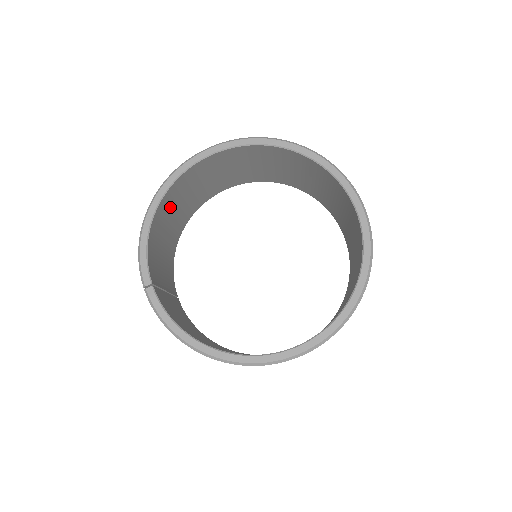
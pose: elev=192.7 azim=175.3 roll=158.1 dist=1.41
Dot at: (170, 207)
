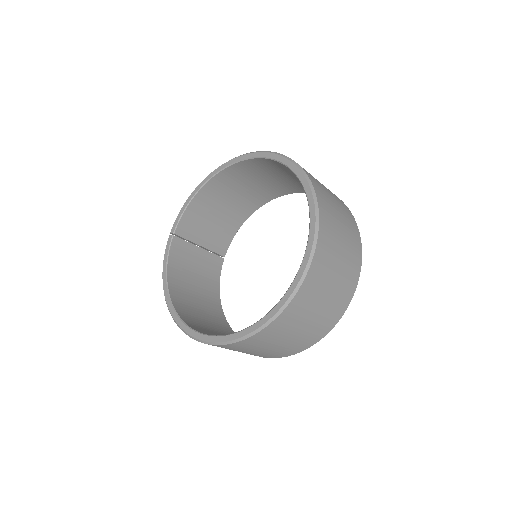
Dot at: (228, 187)
